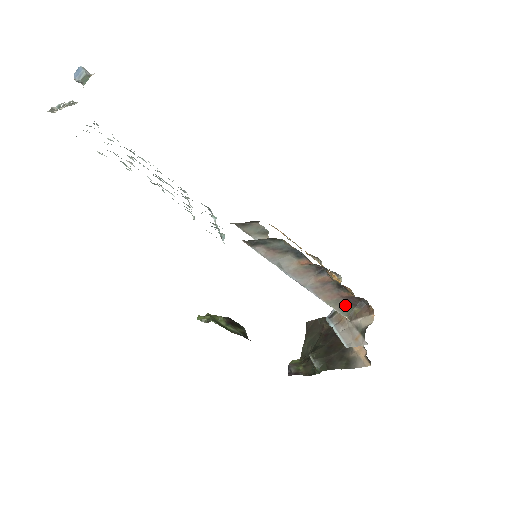
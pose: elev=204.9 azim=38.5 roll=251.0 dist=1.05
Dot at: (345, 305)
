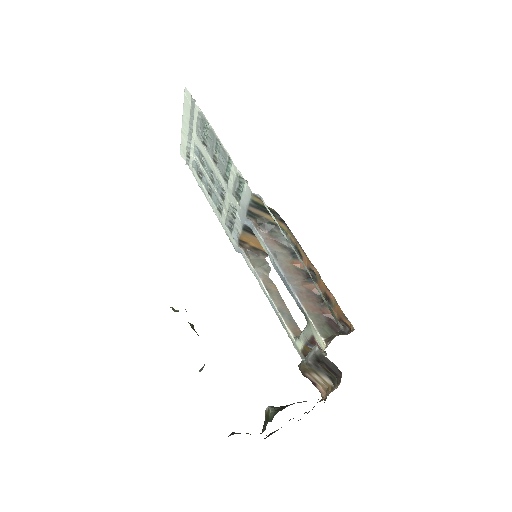
Dot at: (325, 325)
